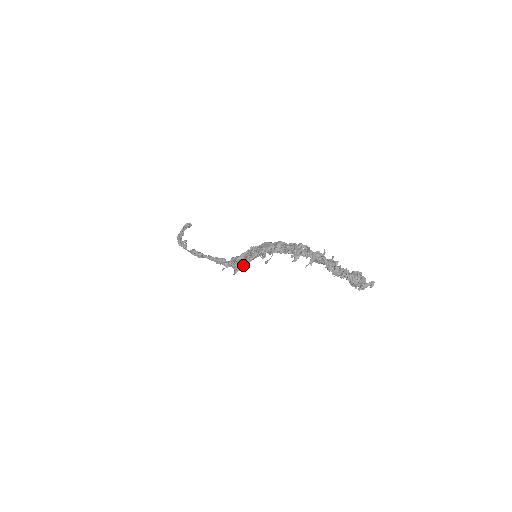
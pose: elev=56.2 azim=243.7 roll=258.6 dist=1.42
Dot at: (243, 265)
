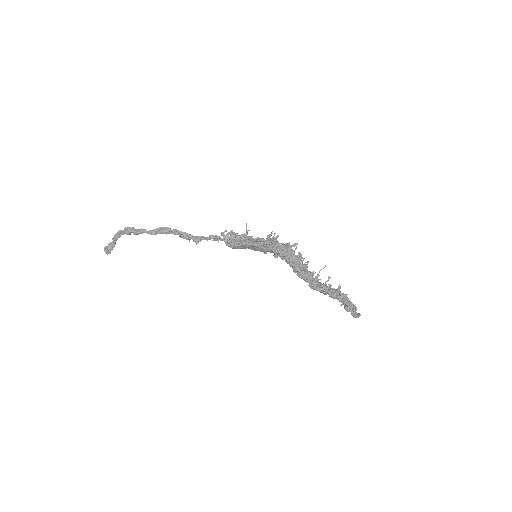
Dot at: (262, 239)
